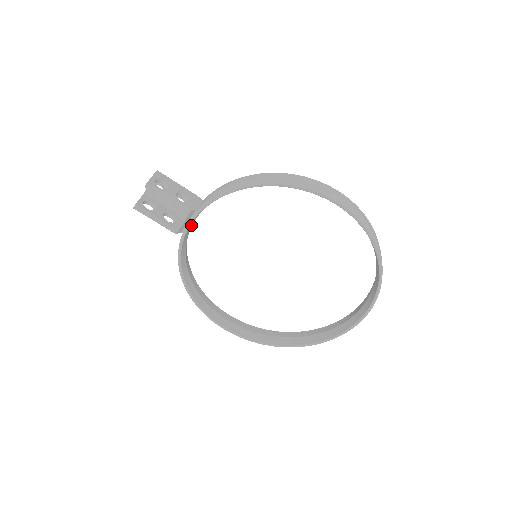
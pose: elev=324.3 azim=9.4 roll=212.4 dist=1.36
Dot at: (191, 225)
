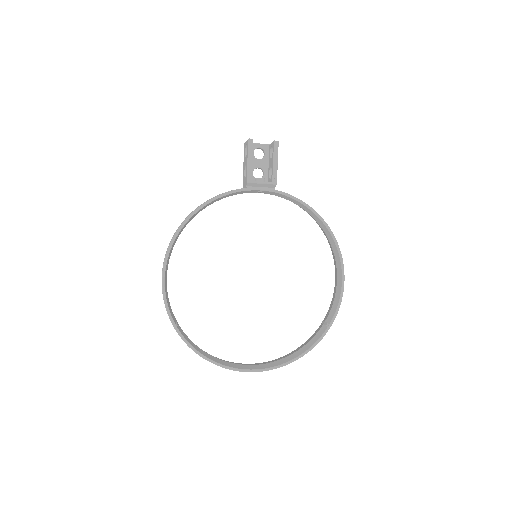
Dot at: (253, 191)
